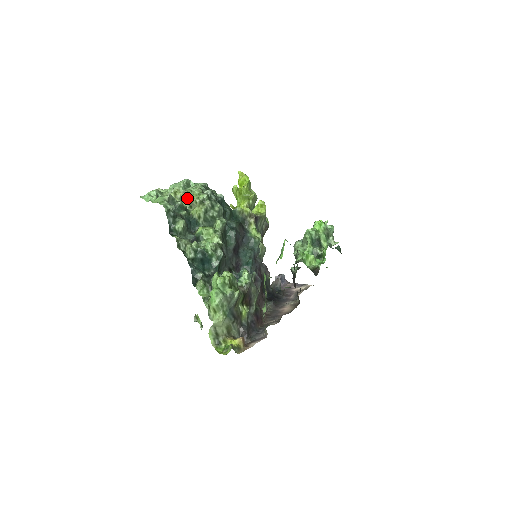
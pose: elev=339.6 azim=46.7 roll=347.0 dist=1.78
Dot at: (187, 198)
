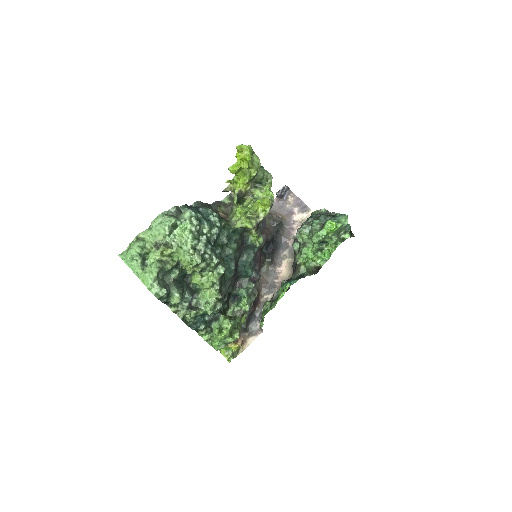
Dot at: (177, 255)
